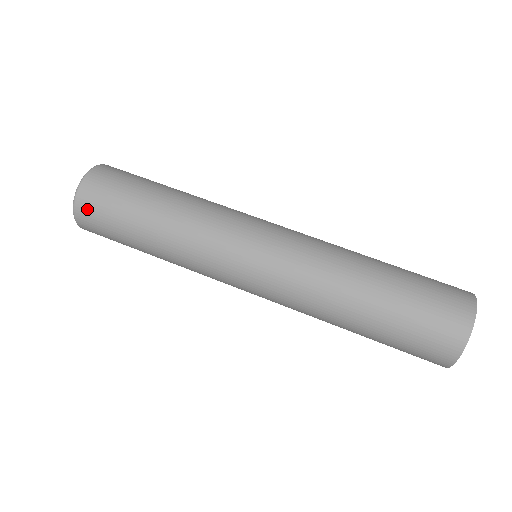
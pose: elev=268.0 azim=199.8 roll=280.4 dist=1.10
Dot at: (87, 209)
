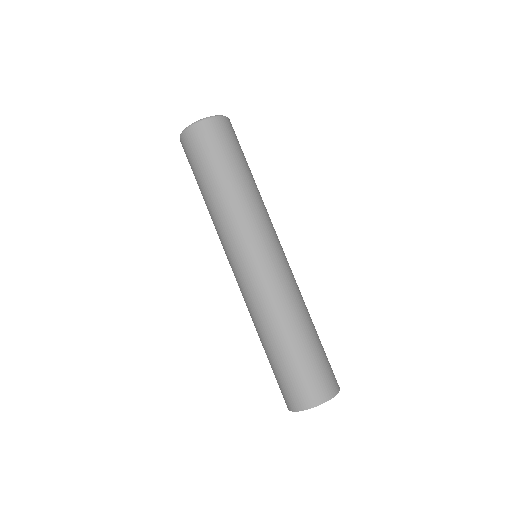
Dot at: (195, 137)
